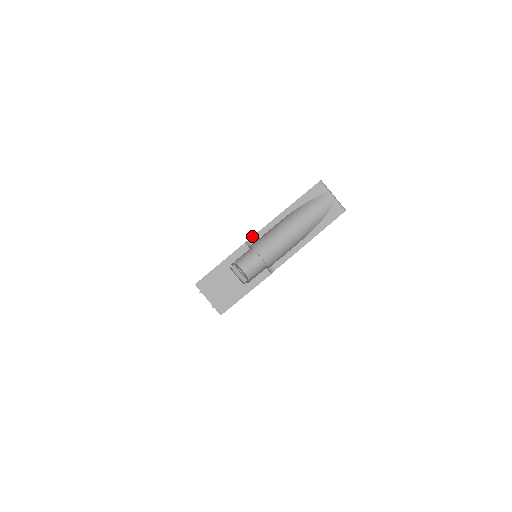
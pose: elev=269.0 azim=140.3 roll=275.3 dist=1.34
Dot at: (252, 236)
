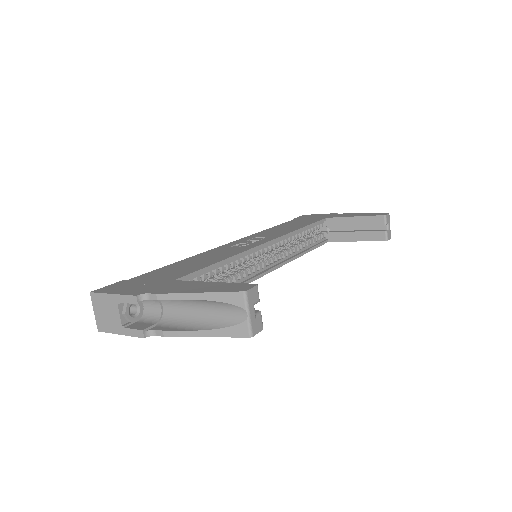
Dot at: (150, 293)
